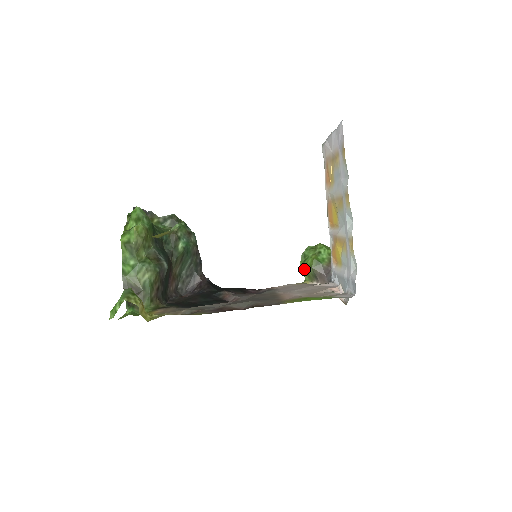
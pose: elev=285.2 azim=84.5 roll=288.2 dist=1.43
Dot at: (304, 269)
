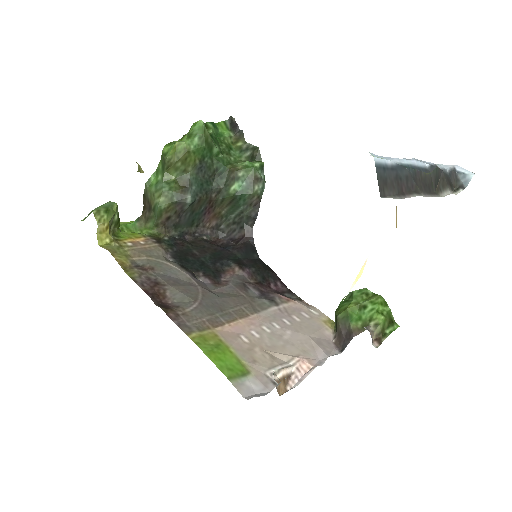
Dot at: (336, 310)
